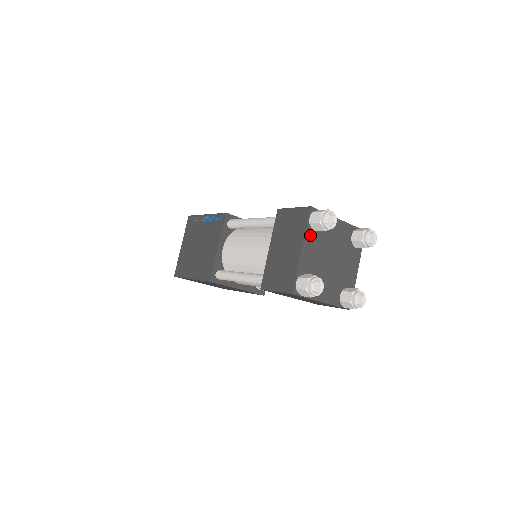
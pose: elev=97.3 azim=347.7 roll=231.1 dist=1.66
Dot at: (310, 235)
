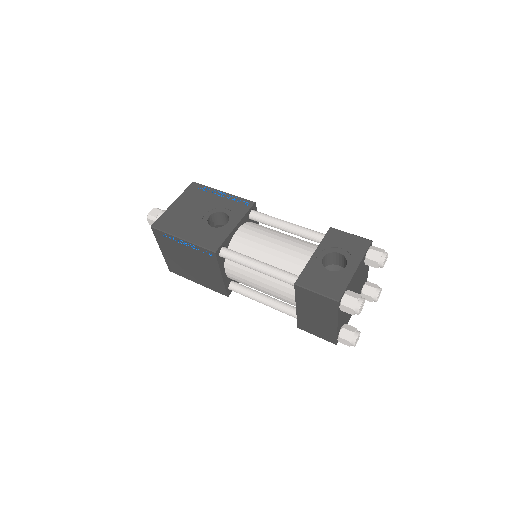
Dot at: (341, 311)
